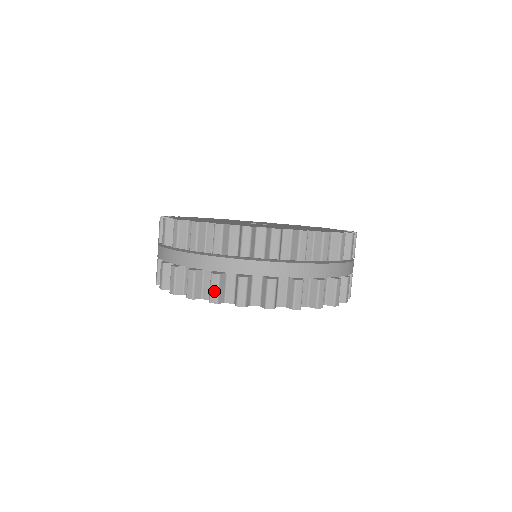
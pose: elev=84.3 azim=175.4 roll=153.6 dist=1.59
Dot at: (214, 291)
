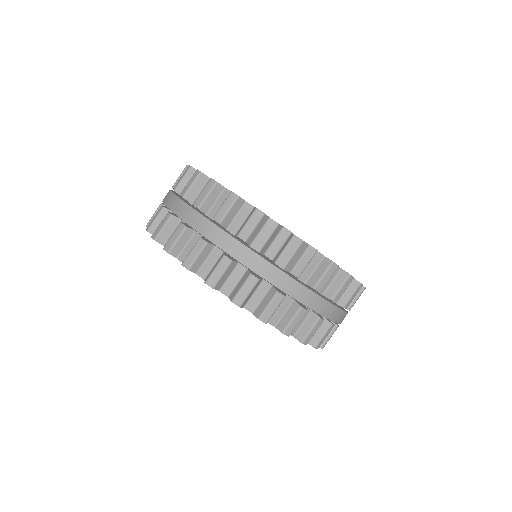
Dot at: (153, 220)
